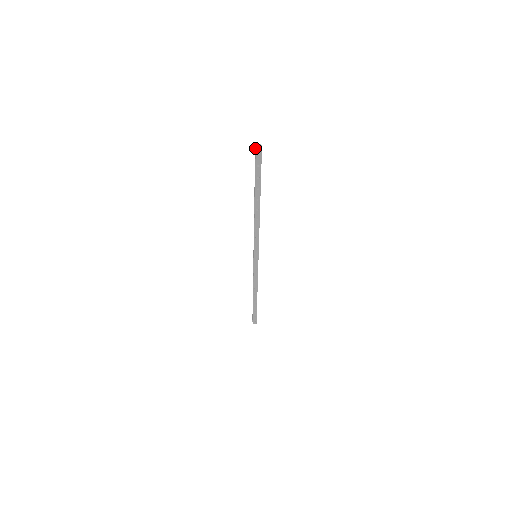
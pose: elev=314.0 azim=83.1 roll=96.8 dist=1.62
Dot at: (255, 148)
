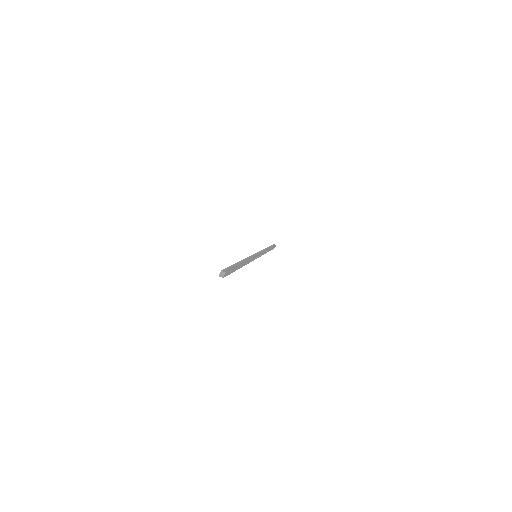
Dot at: (220, 276)
